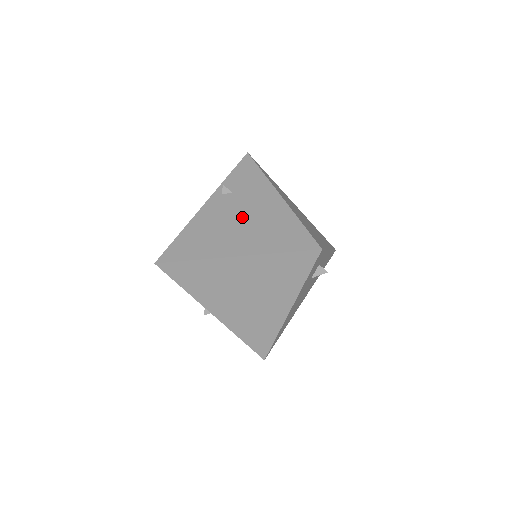
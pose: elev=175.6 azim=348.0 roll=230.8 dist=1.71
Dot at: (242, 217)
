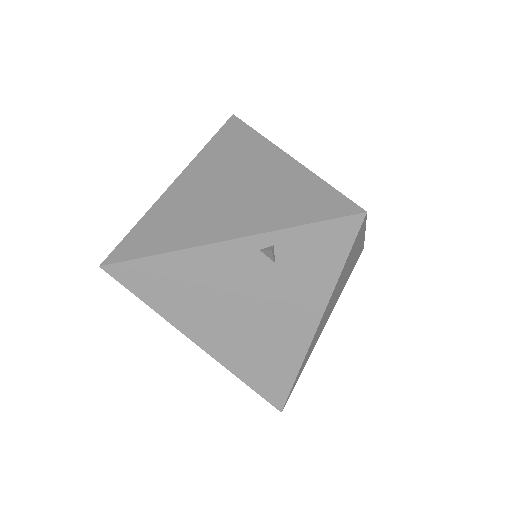
Dot at: (250, 310)
